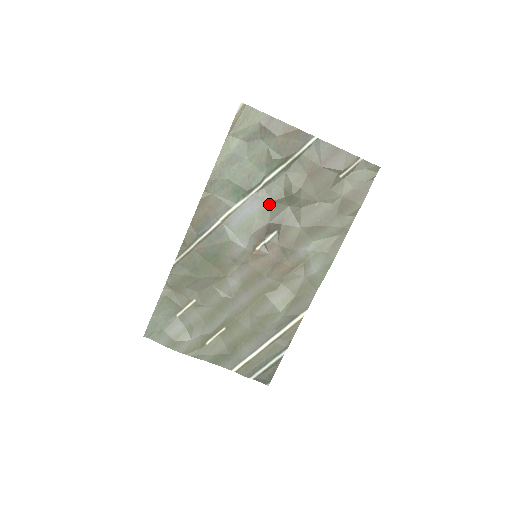
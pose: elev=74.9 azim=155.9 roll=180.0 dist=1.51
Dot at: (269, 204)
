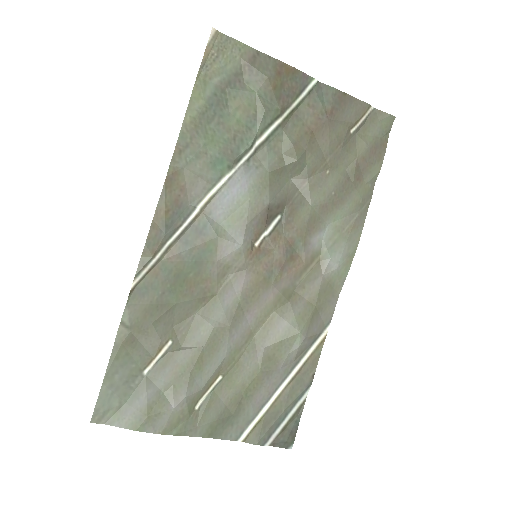
Dot at: (266, 177)
